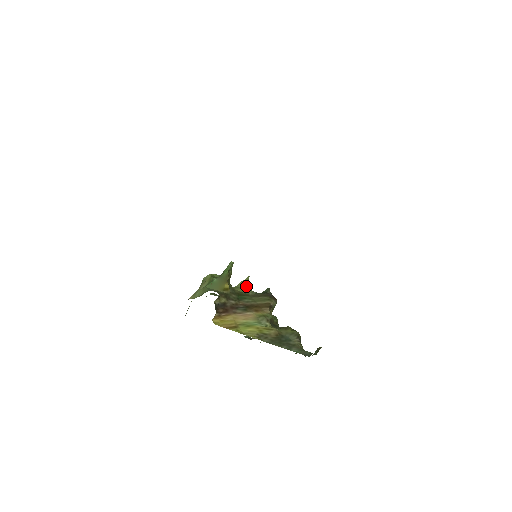
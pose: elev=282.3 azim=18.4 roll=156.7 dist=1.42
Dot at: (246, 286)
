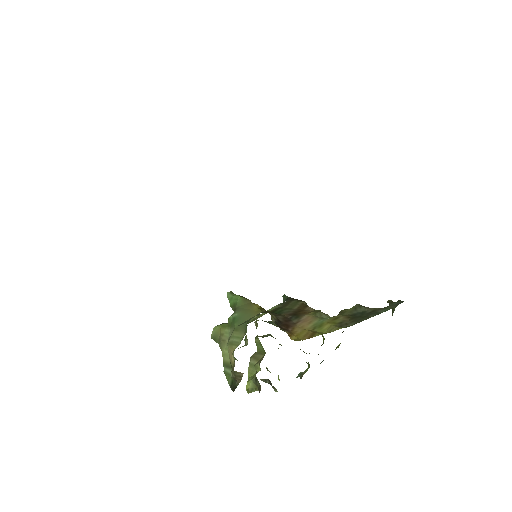
Dot at: (259, 314)
